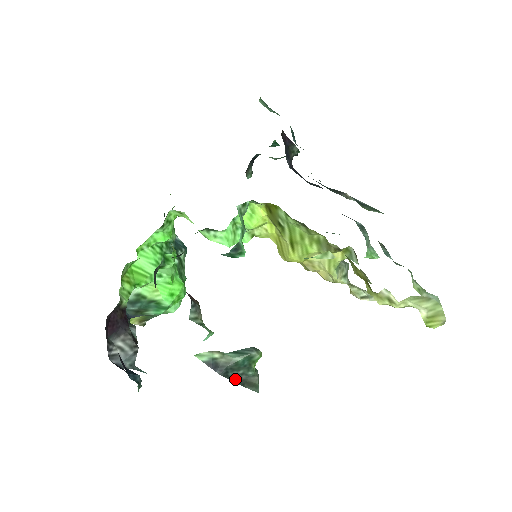
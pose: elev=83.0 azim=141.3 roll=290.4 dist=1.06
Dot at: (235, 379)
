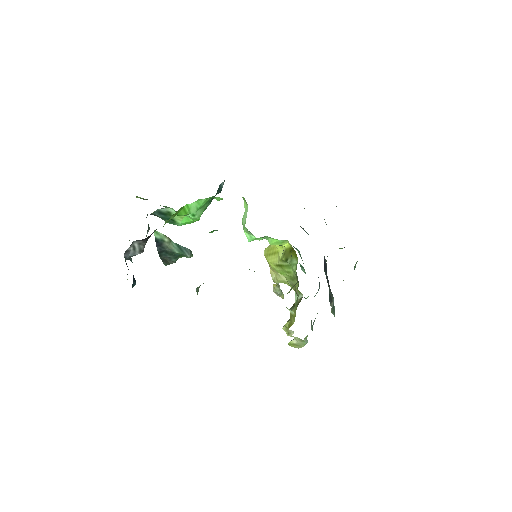
Dot at: (163, 257)
